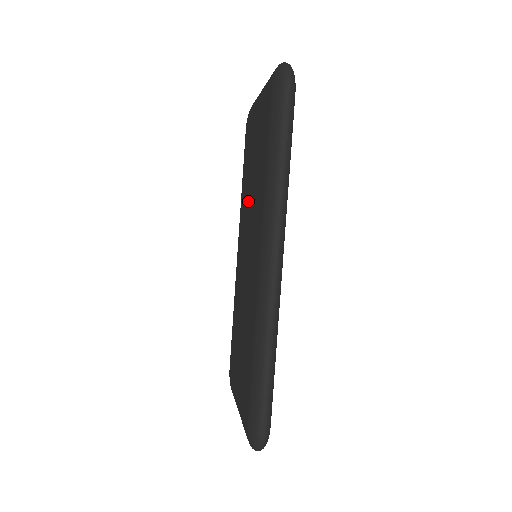
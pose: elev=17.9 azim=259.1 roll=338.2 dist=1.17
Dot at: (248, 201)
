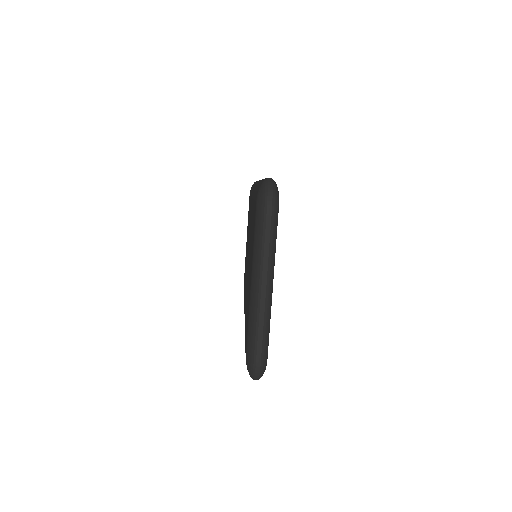
Dot at: occluded
